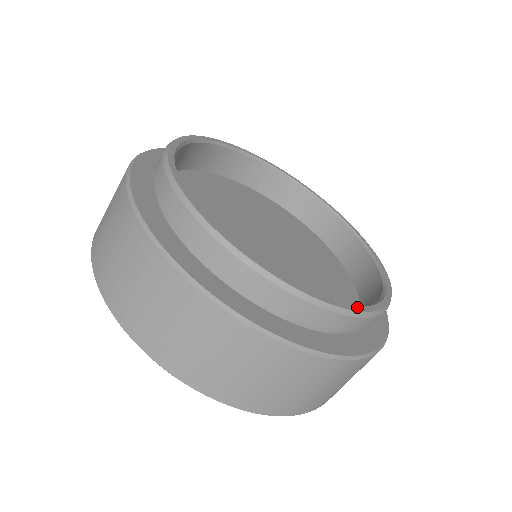
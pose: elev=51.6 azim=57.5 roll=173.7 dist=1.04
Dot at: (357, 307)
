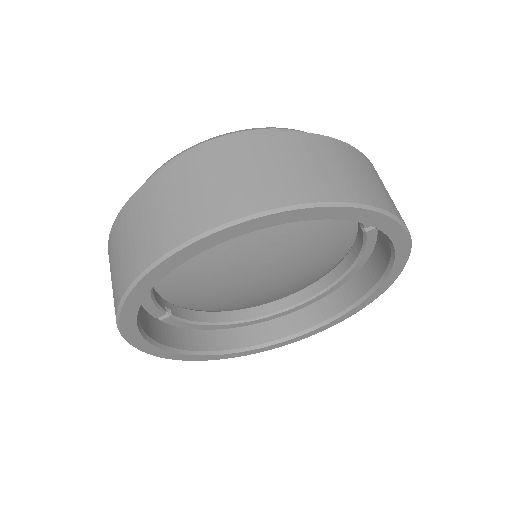
Dot at: occluded
